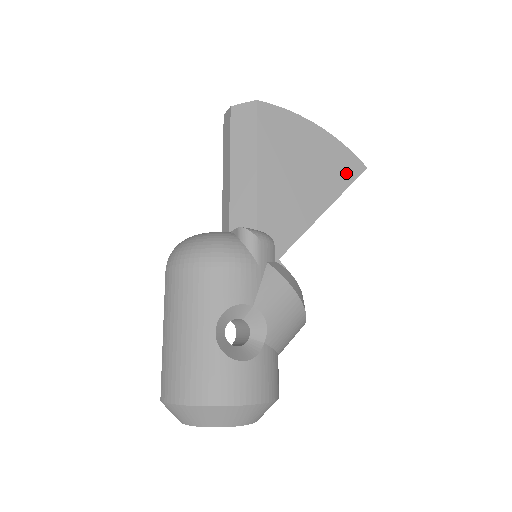
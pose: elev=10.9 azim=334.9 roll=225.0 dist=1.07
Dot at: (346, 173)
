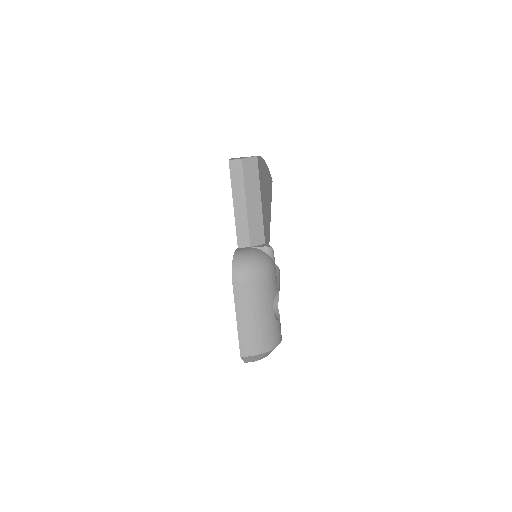
Dot at: (271, 189)
